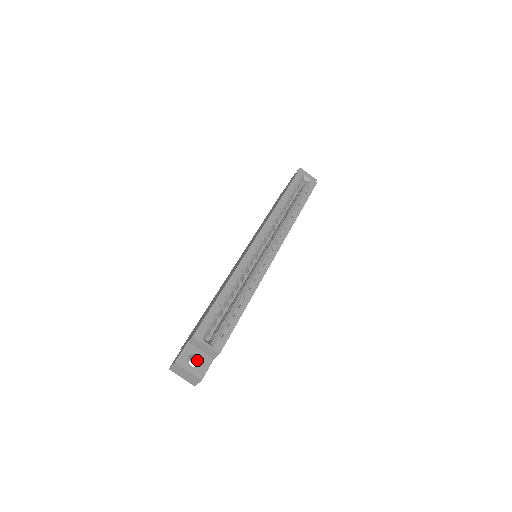
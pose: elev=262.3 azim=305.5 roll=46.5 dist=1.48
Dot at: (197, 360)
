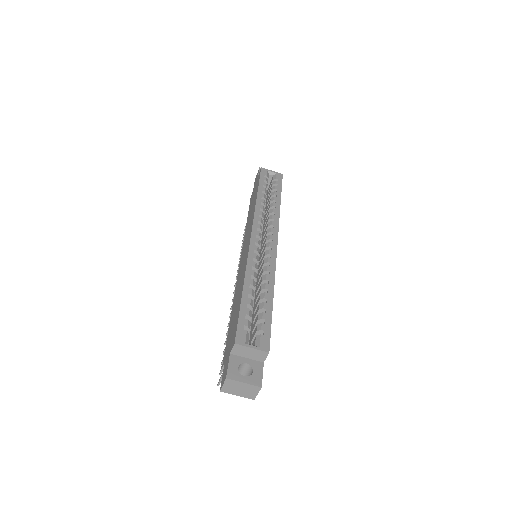
Dot at: (246, 370)
